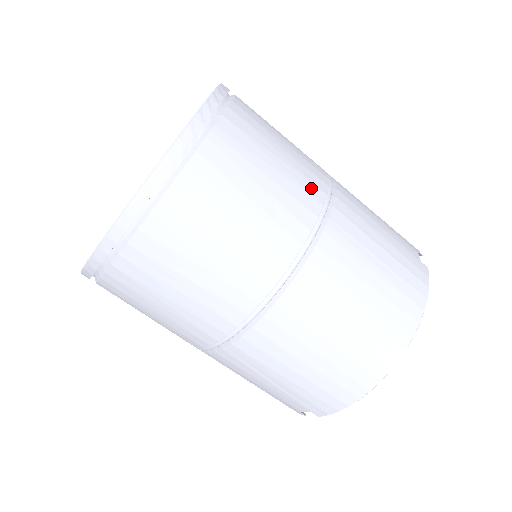
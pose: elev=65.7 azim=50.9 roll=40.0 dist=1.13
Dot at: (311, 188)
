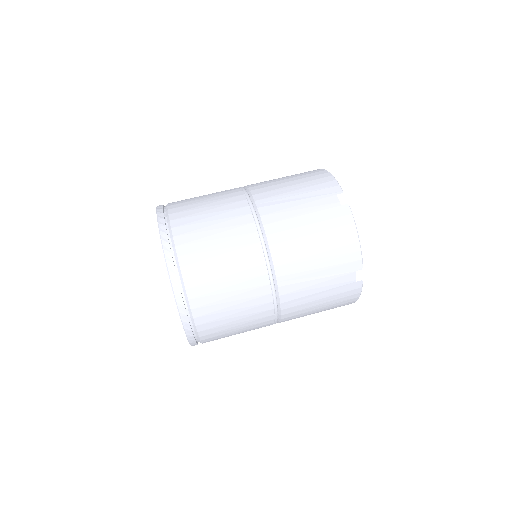
Dot at: occluded
